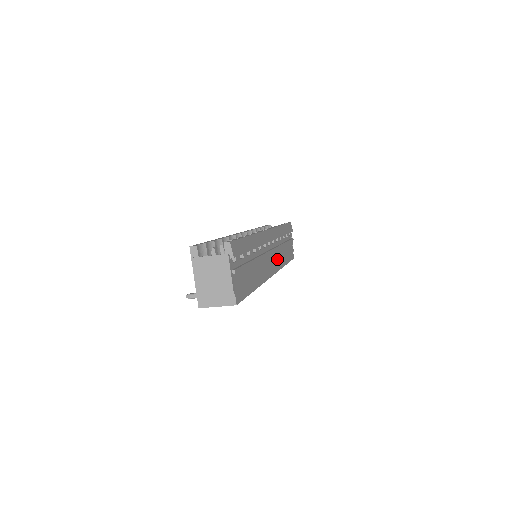
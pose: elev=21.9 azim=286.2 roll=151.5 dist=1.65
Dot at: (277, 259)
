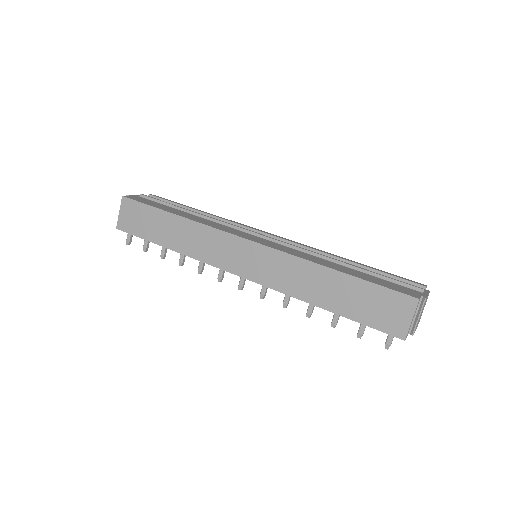
Dot at: (289, 251)
